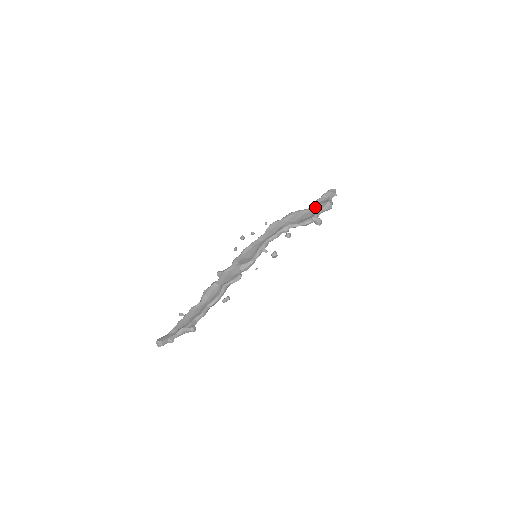
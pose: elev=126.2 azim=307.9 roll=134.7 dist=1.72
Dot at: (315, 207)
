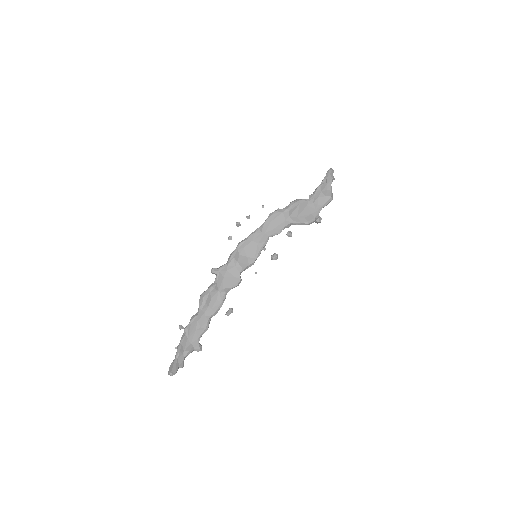
Dot at: (317, 200)
